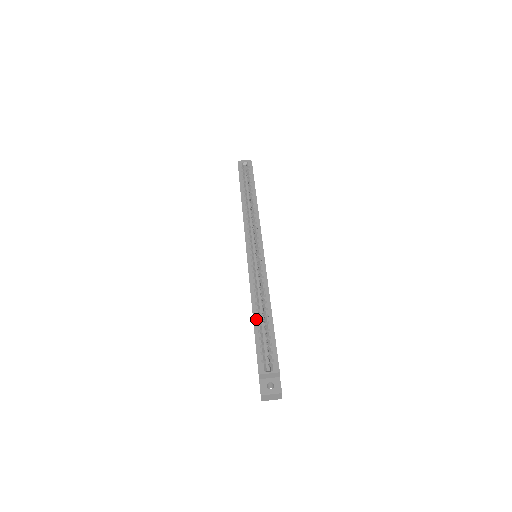
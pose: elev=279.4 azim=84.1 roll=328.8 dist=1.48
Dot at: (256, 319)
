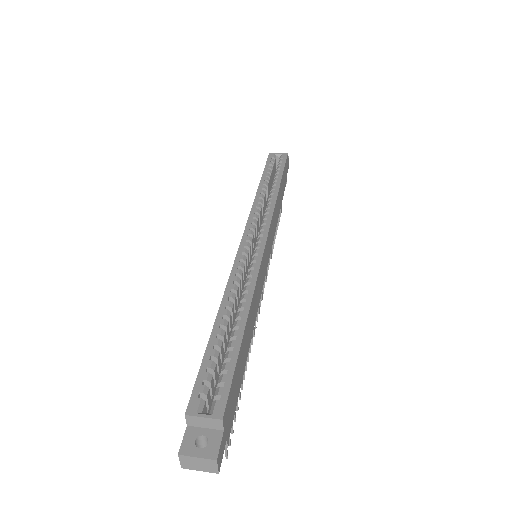
Dot at: (217, 329)
